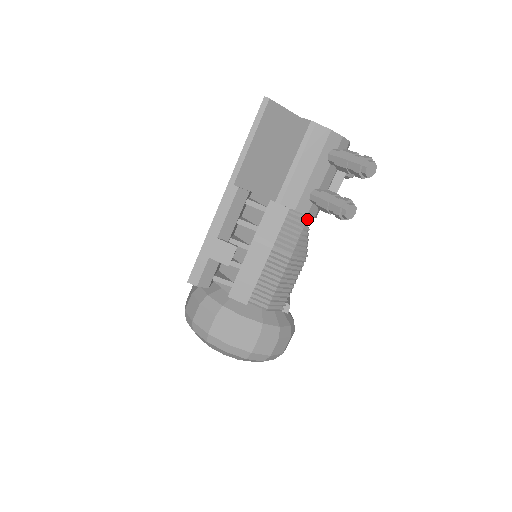
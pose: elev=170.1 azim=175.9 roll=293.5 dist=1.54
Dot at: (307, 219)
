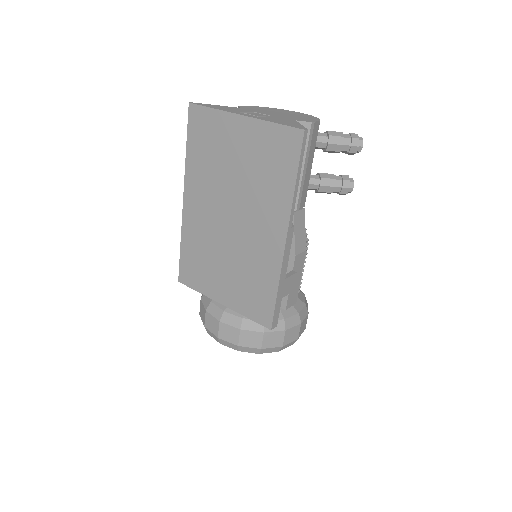
Dot at: occluded
